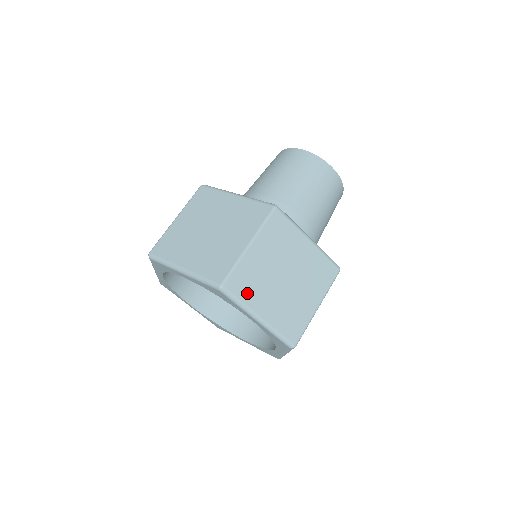
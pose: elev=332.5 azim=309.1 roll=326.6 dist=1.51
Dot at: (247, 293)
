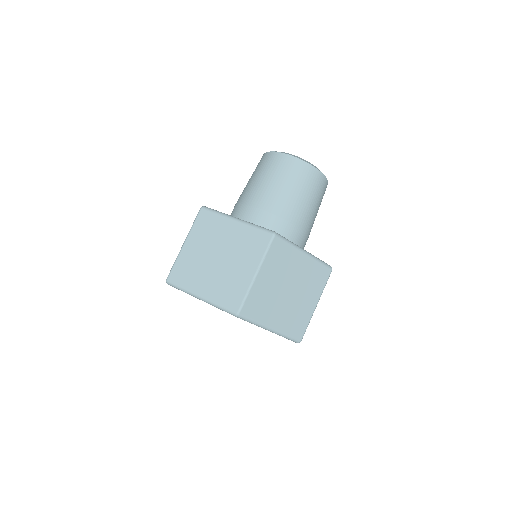
Dot at: (259, 313)
